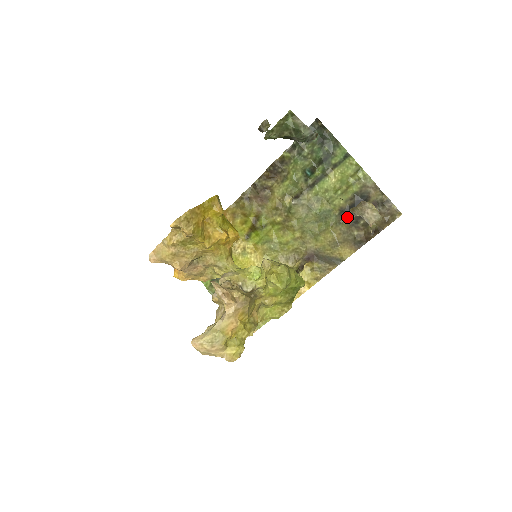
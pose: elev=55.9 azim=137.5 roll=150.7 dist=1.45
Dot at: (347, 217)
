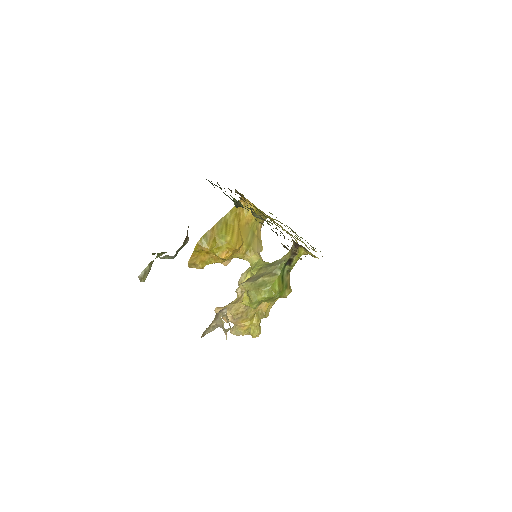
Dot at: (284, 238)
